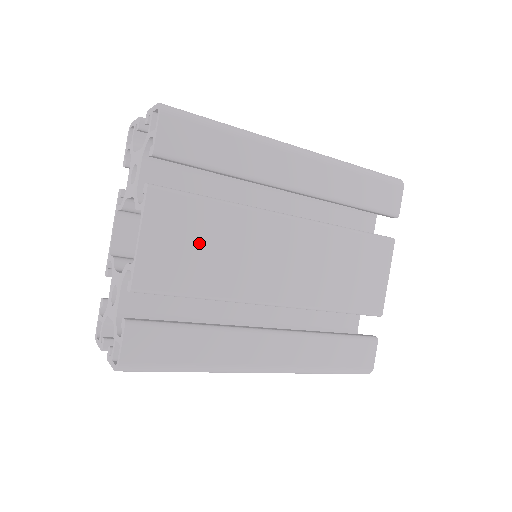
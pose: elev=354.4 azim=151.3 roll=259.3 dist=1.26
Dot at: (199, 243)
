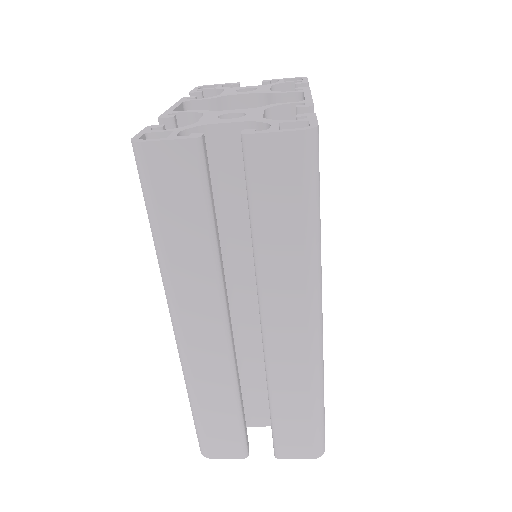
Dot at: occluded
